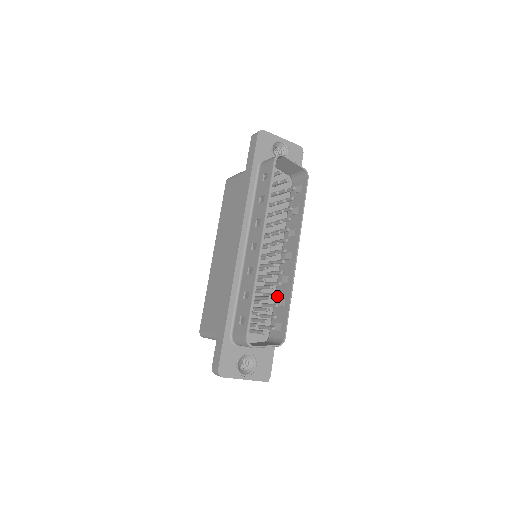
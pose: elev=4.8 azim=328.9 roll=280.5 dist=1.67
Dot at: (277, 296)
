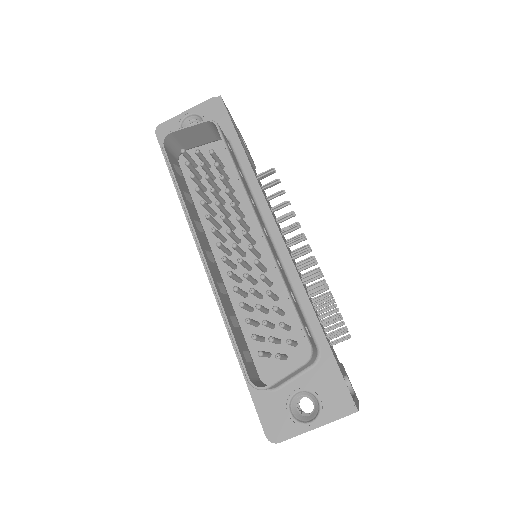
Dot at: occluded
